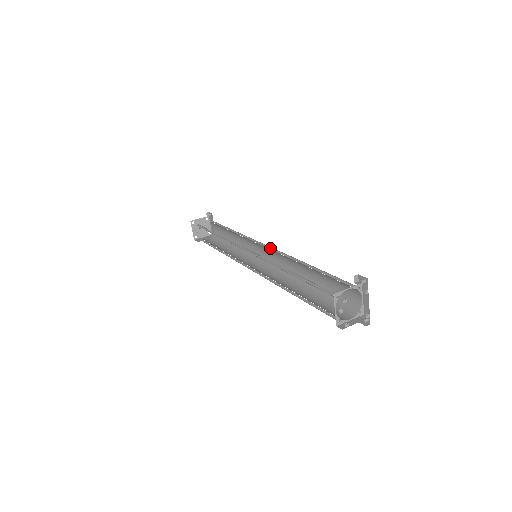
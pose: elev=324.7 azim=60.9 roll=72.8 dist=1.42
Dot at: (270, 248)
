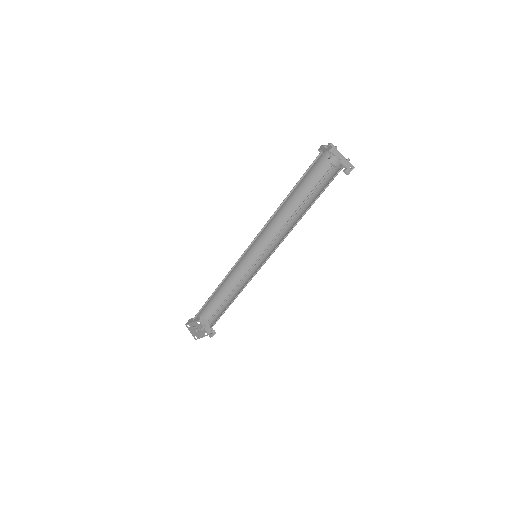
Dot at: (263, 241)
